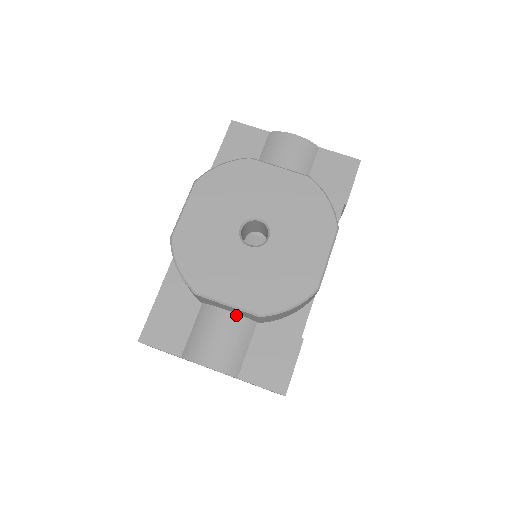
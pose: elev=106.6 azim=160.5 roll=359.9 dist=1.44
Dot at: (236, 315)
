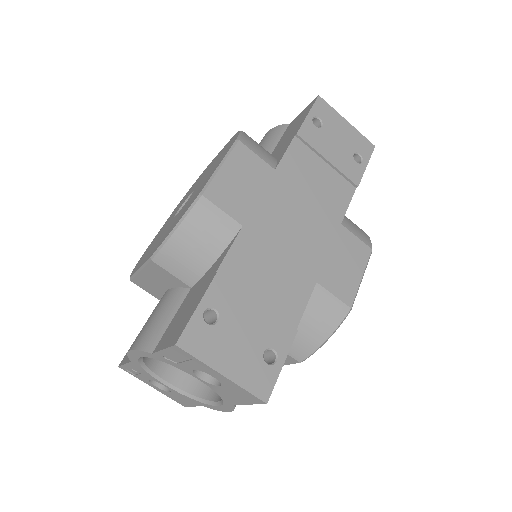
Dot at: (170, 290)
